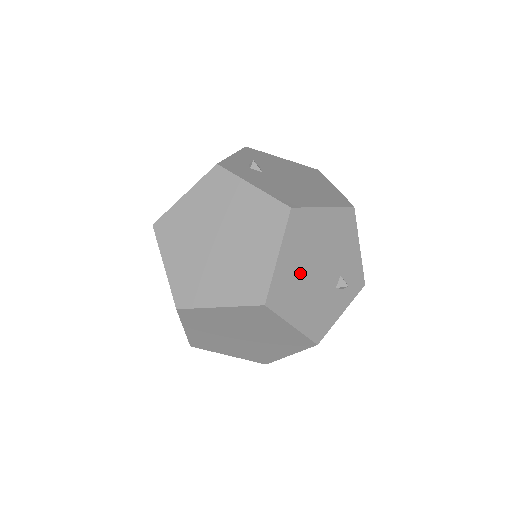
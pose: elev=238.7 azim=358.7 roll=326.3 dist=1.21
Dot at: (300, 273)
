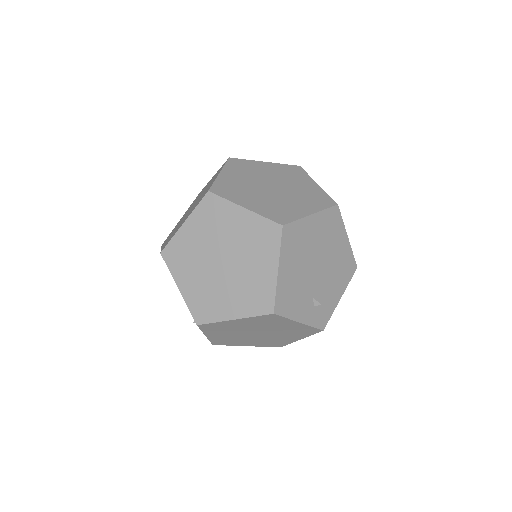
Dot at: (310, 247)
